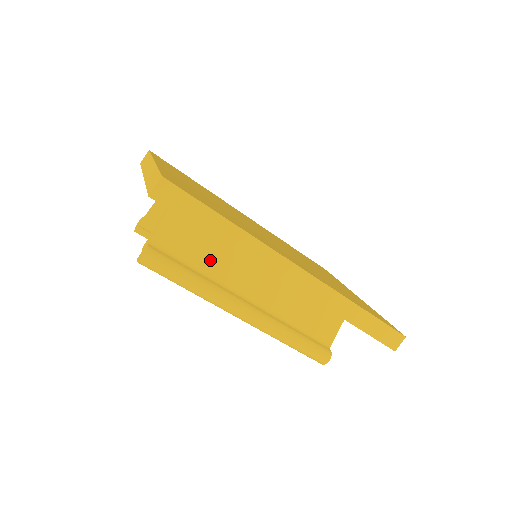
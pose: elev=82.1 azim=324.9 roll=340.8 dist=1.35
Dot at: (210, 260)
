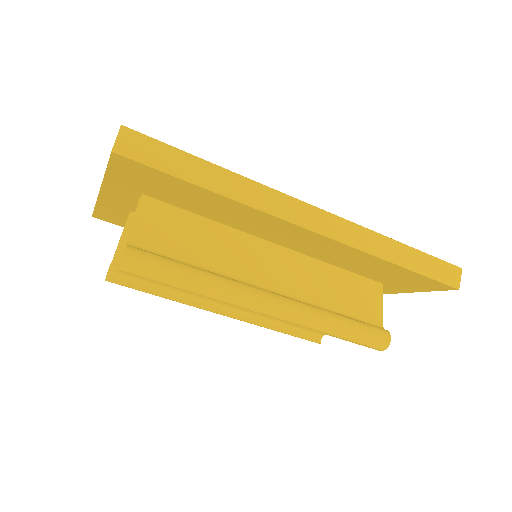
Dot at: (207, 252)
